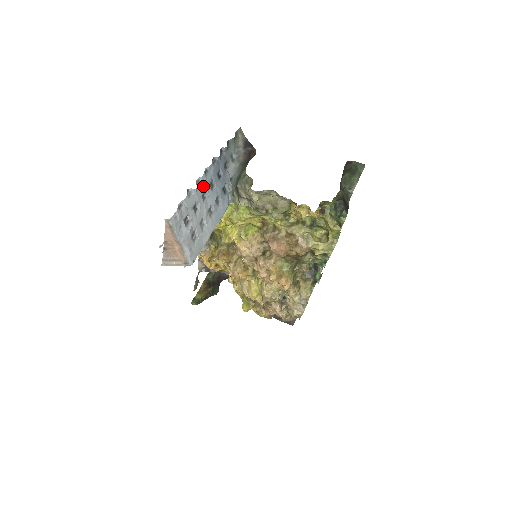
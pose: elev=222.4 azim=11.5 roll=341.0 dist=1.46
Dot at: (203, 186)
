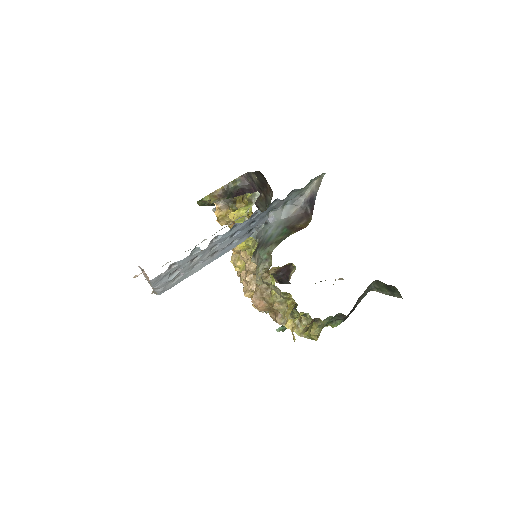
Dot at: (219, 240)
